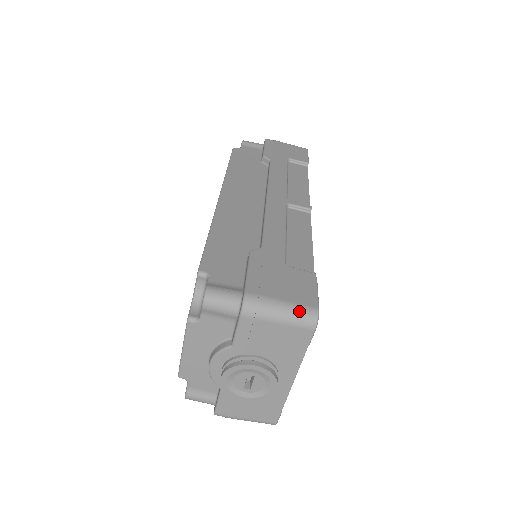
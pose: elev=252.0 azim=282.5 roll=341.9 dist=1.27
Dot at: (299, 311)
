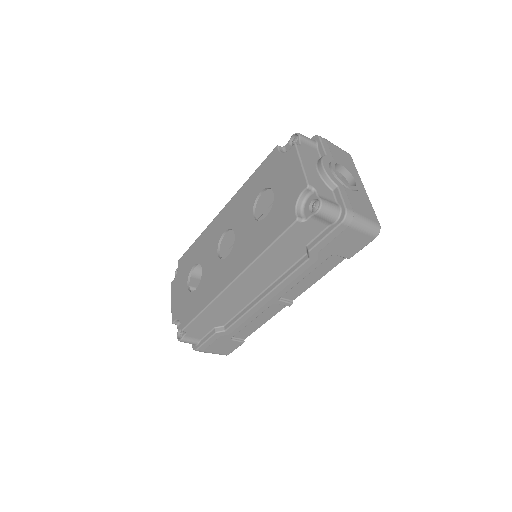
Dot at: occluded
